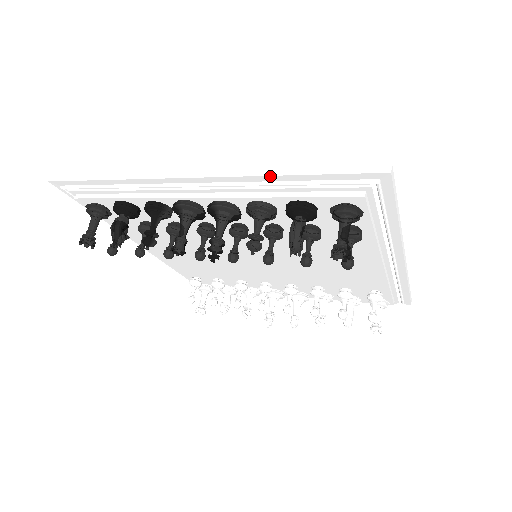
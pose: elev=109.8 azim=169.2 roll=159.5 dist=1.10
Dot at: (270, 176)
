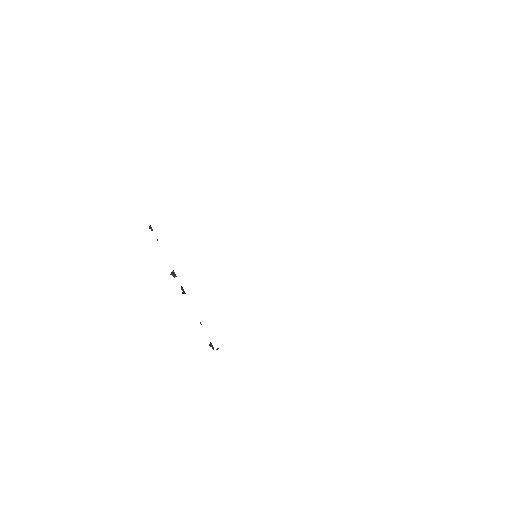
Dot at: (187, 295)
